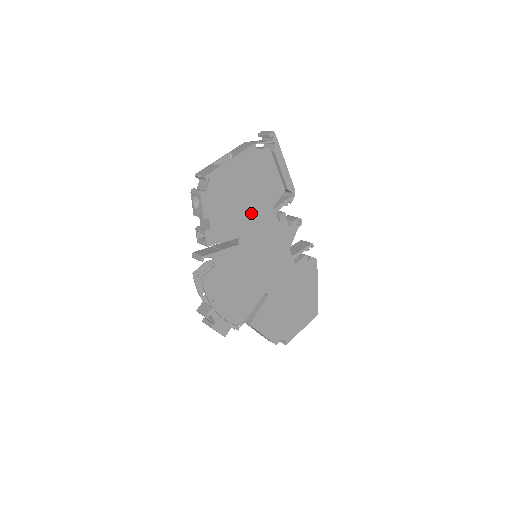
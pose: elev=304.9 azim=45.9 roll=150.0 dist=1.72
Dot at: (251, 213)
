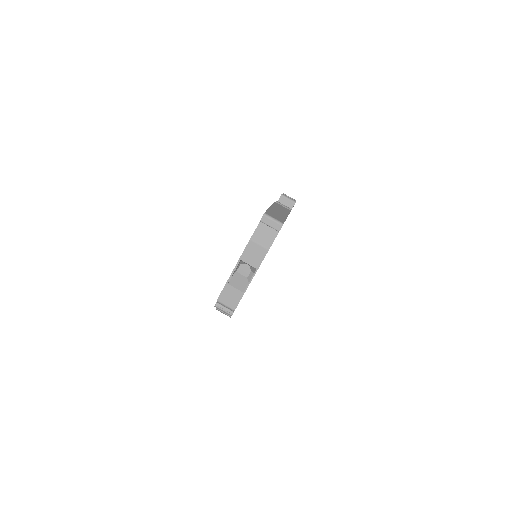
Dot at: occluded
